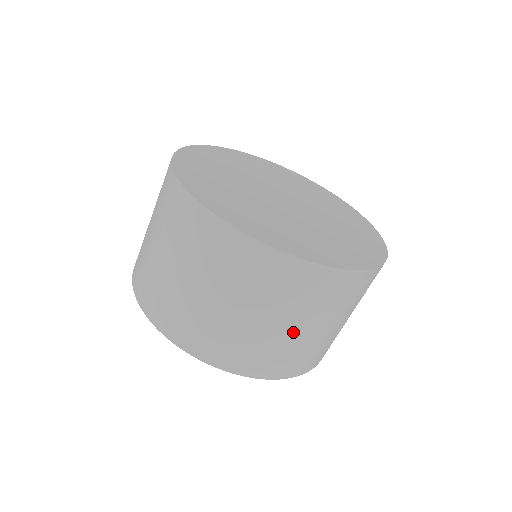
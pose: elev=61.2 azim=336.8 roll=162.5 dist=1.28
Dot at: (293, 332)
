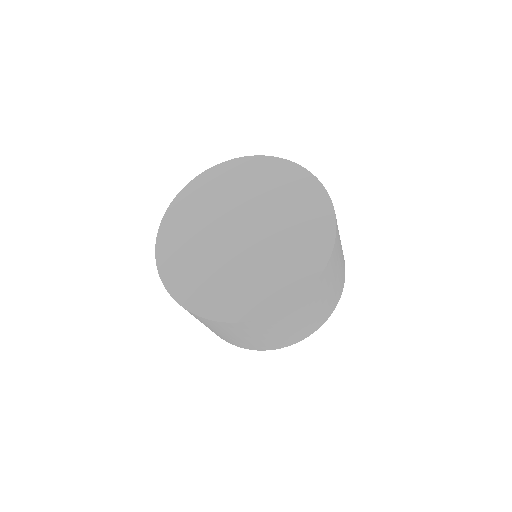
Dot at: (325, 301)
